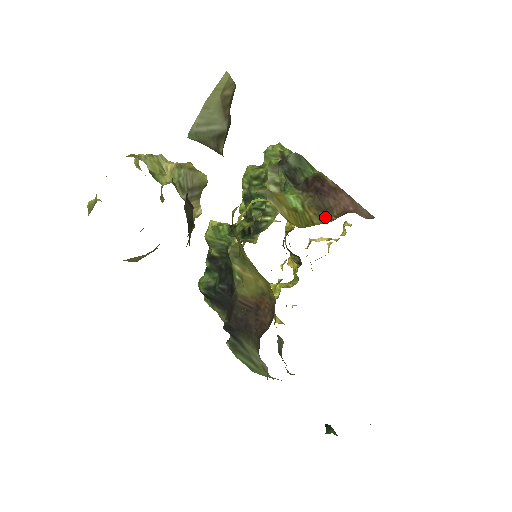
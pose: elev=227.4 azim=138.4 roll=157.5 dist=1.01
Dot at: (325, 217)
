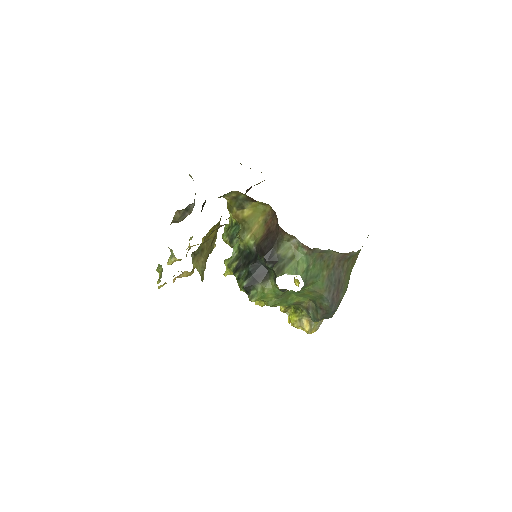
Dot at: occluded
